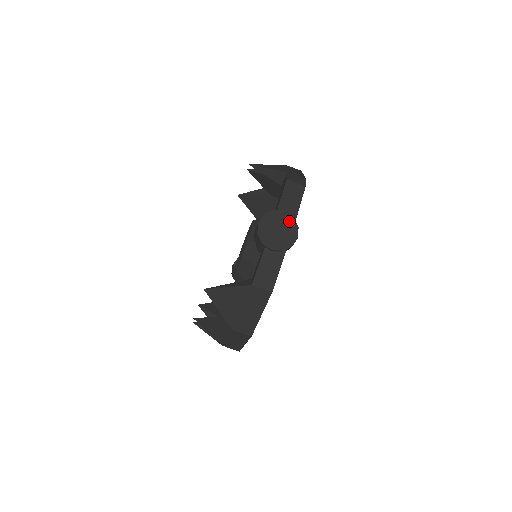
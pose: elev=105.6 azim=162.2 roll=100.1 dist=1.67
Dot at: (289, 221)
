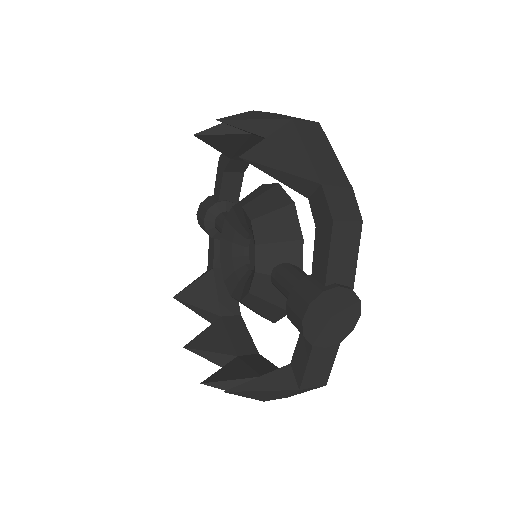
Dot at: (347, 298)
